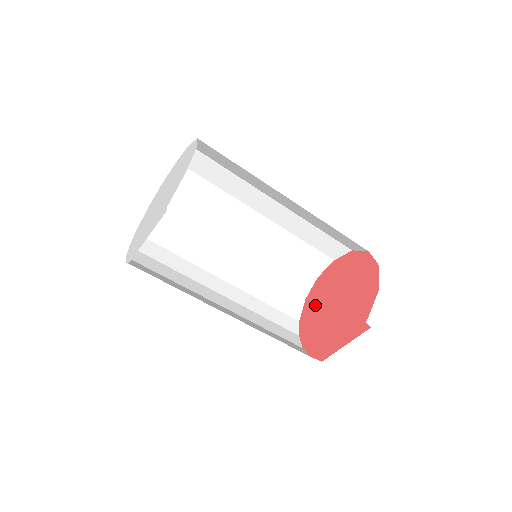
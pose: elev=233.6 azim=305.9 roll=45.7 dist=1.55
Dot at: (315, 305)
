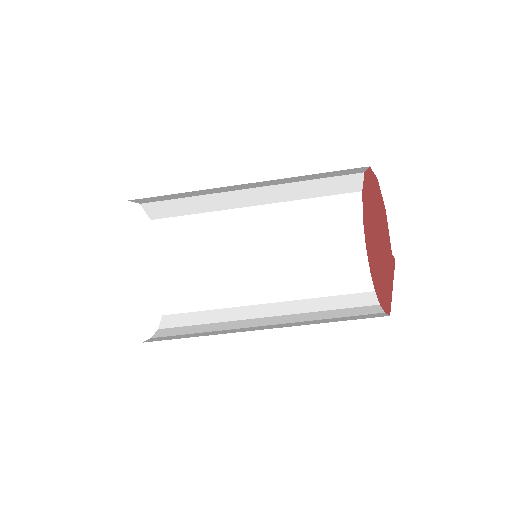
Dot at: (370, 251)
